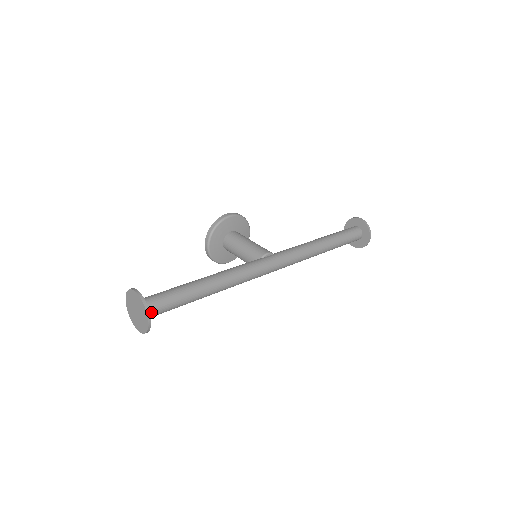
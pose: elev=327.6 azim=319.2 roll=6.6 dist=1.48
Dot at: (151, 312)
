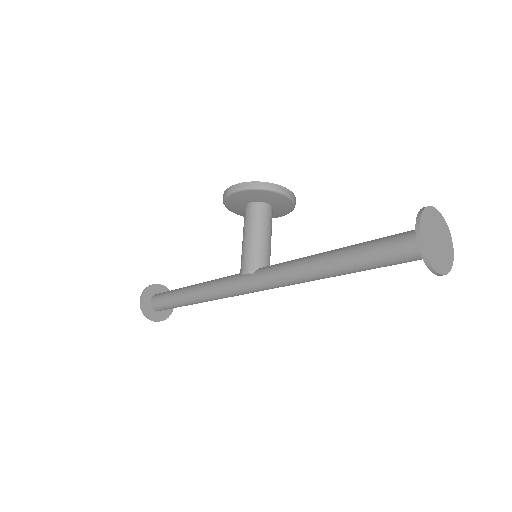
Dot at: (159, 310)
